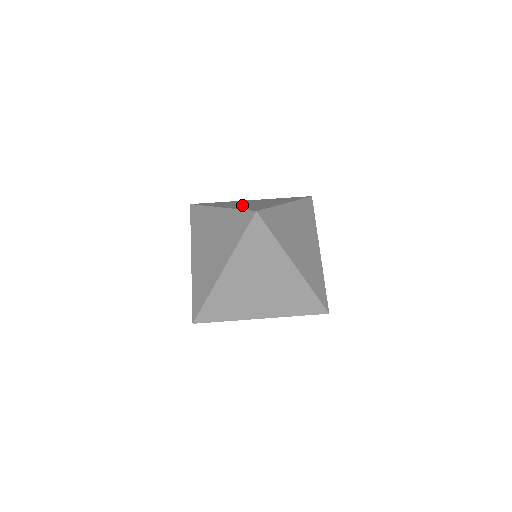
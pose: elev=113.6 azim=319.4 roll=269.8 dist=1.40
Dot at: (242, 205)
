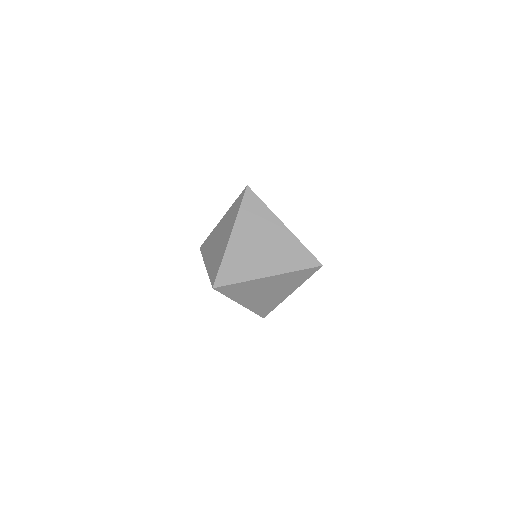
Dot at: occluded
